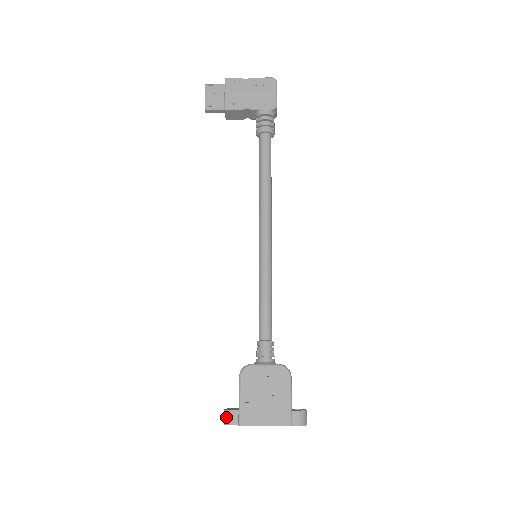
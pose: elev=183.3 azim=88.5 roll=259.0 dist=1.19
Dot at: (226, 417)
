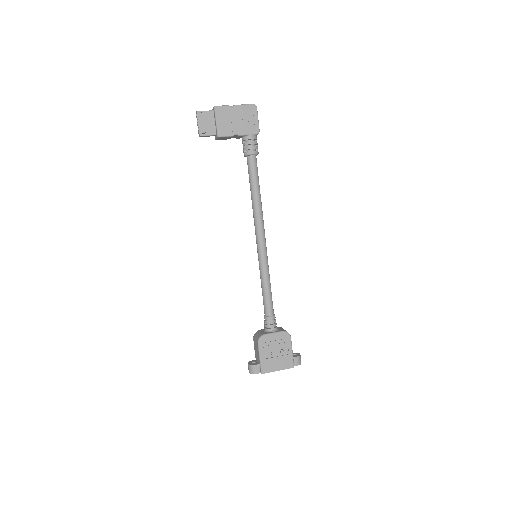
Dot at: (251, 369)
